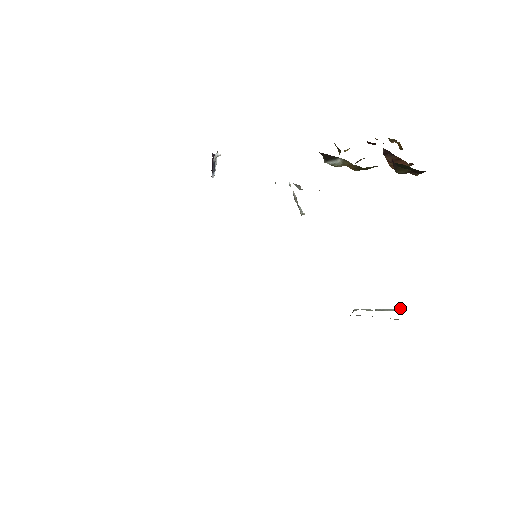
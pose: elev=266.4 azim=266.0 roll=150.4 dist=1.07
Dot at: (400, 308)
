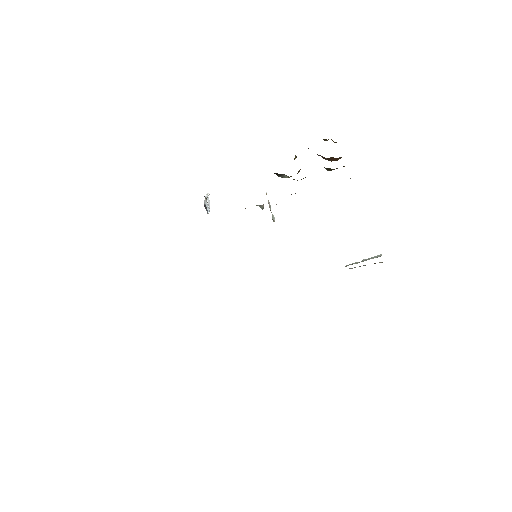
Dot at: (381, 254)
